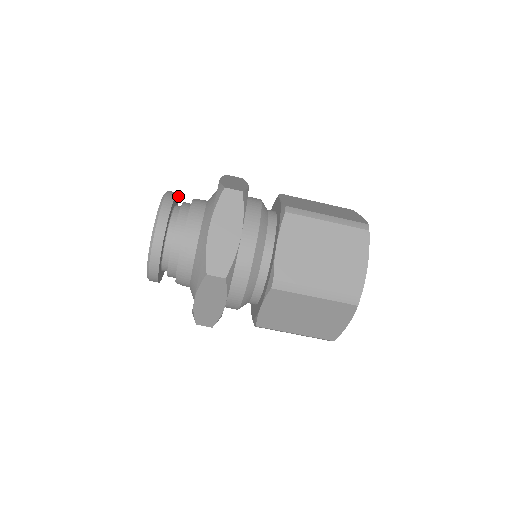
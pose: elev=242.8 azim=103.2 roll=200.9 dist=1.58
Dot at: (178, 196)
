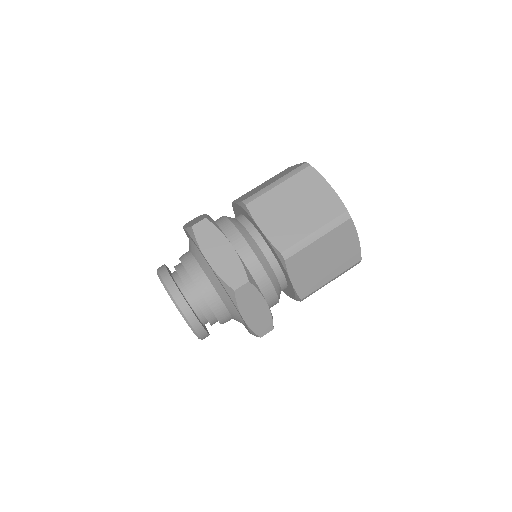
Dot at: occluded
